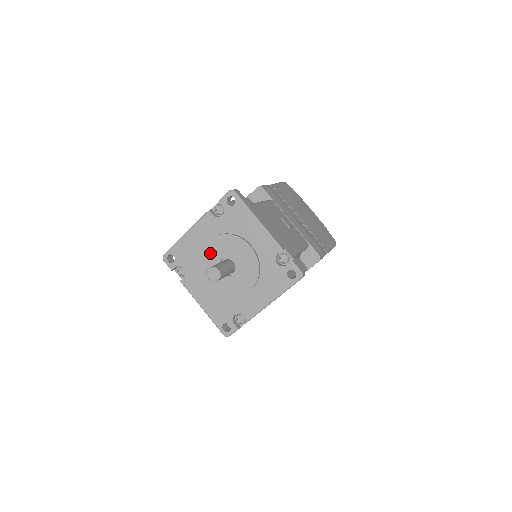
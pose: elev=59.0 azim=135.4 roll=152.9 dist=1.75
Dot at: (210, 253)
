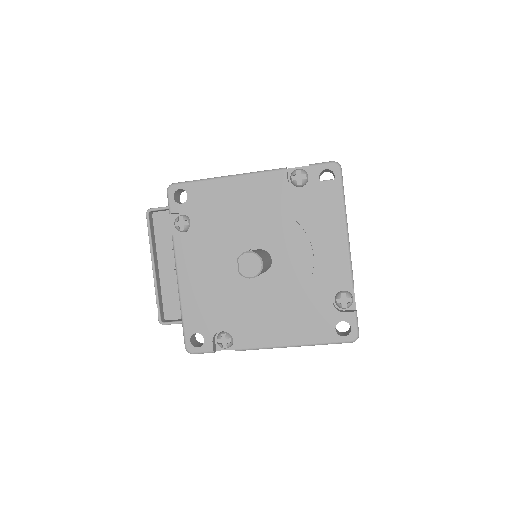
Dot at: (247, 226)
